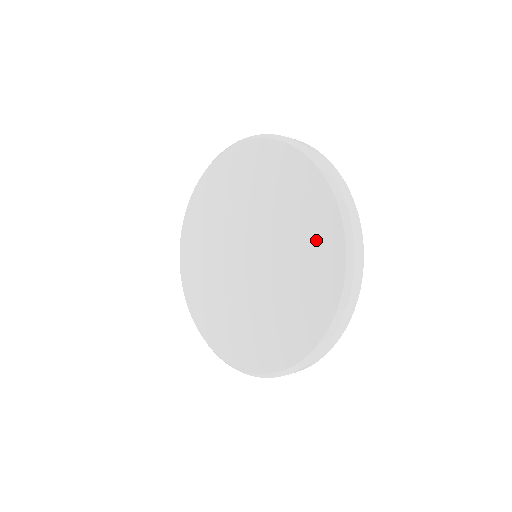
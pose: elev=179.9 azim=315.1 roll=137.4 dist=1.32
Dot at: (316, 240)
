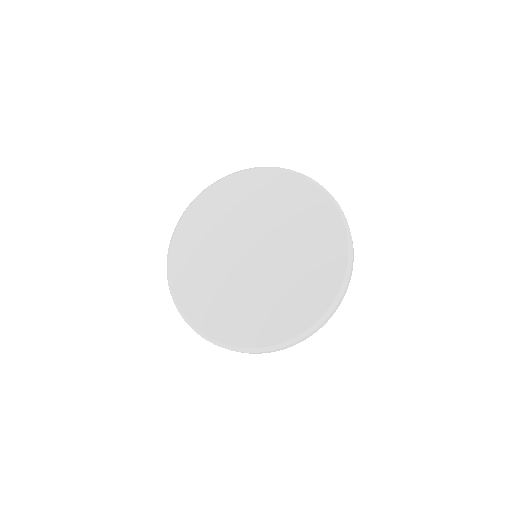
Dot at: (314, 286)
